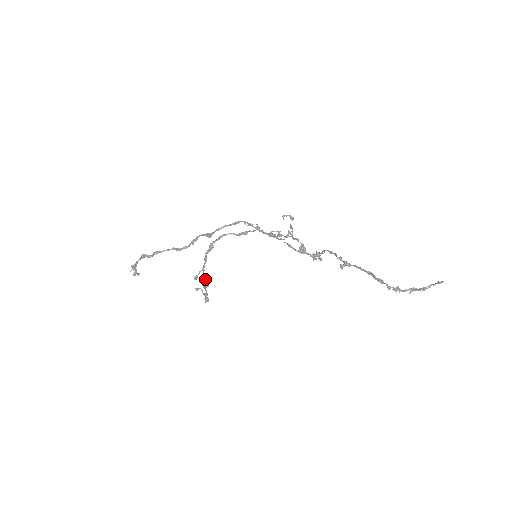
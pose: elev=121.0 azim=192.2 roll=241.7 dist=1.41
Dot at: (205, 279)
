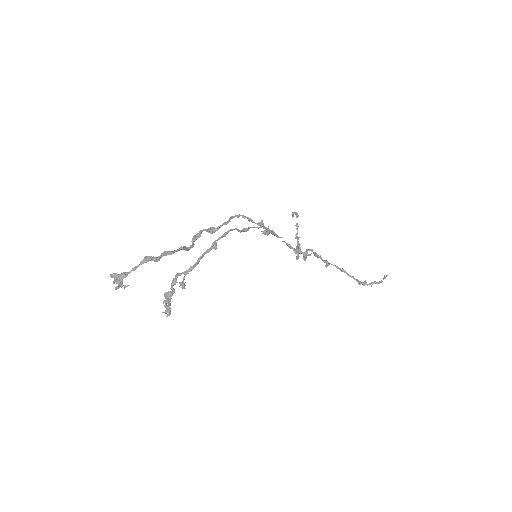
Dot at: (172, 286)
